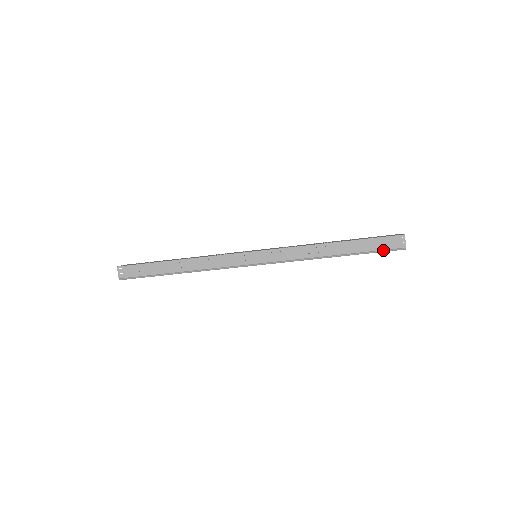
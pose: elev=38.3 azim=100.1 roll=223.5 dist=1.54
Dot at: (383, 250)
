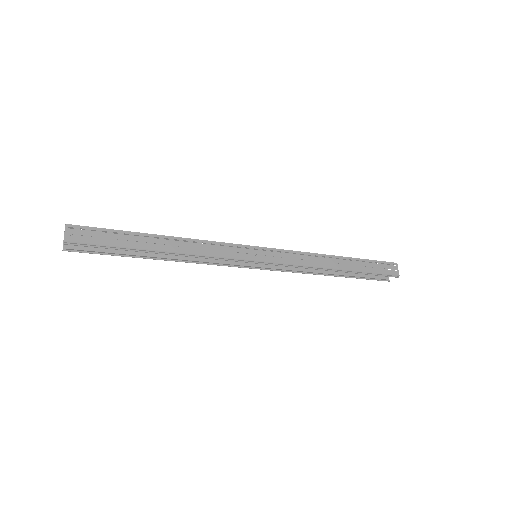
Dot at: (381, 274)
